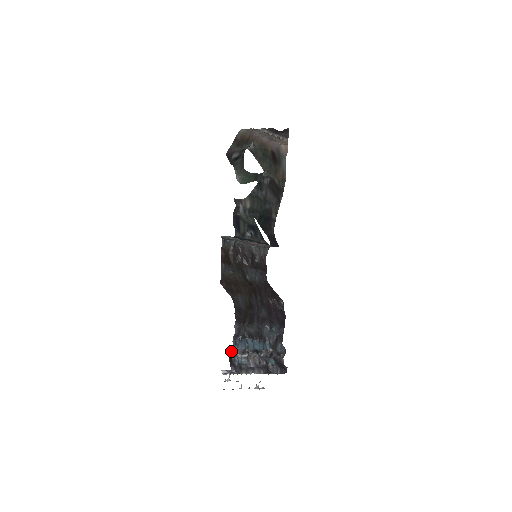
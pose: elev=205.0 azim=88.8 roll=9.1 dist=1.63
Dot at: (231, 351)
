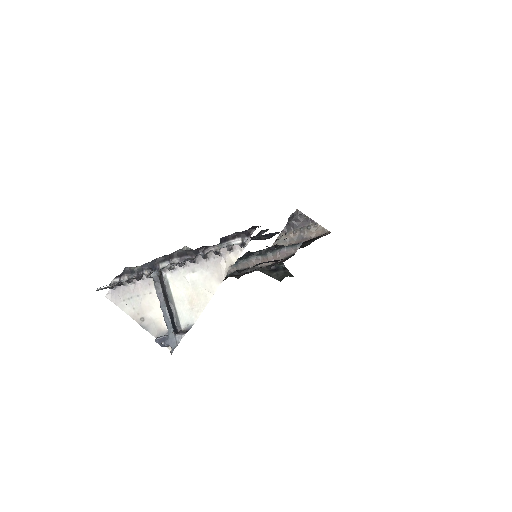
Dot at: occluded
